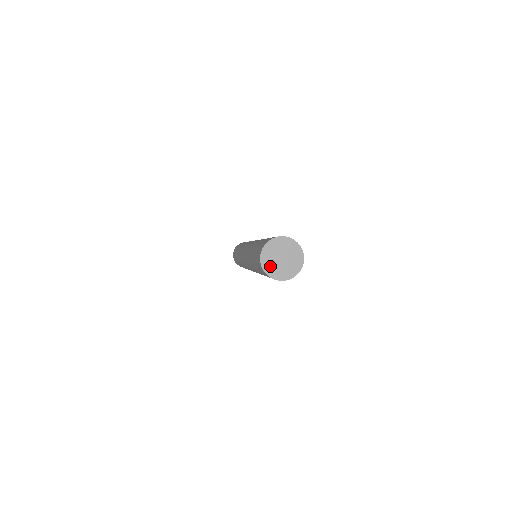
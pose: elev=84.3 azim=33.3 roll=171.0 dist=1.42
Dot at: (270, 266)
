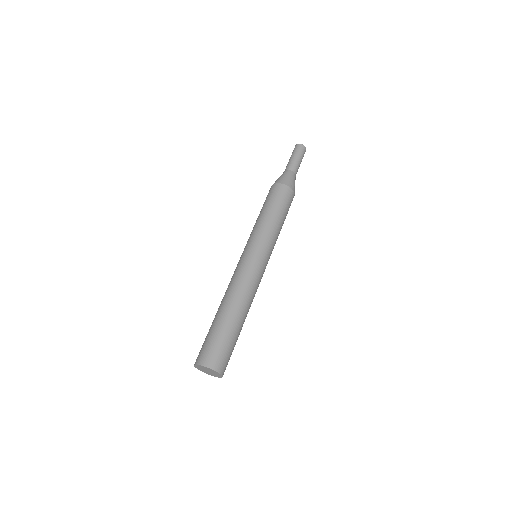
Dot at: (204, 371)
